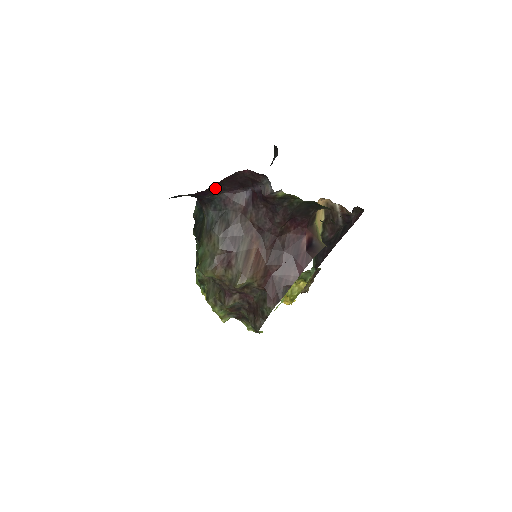
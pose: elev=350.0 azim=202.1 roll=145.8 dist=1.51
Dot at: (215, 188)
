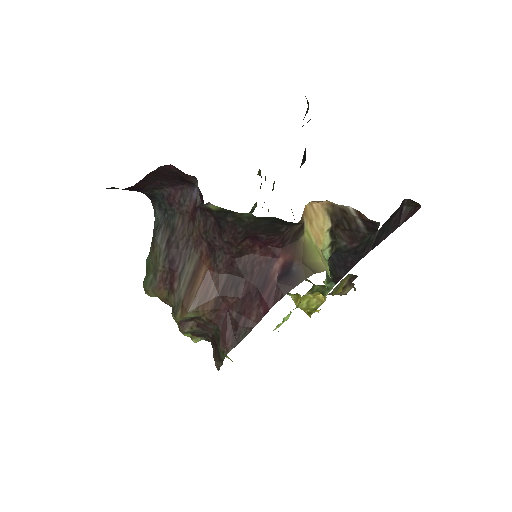
Dot at: (147, 183)
